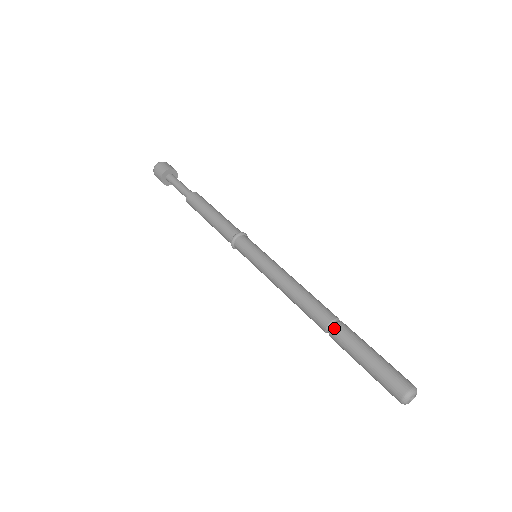
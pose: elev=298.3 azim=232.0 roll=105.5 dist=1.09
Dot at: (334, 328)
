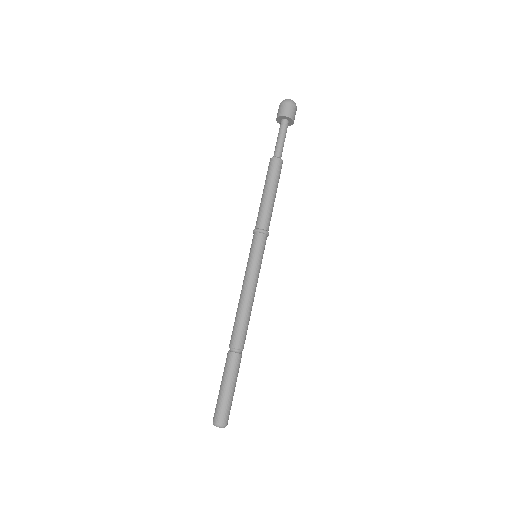
Dot at: (231, 353)
